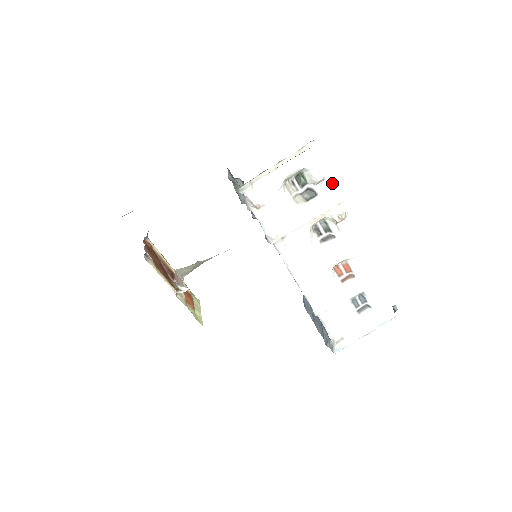
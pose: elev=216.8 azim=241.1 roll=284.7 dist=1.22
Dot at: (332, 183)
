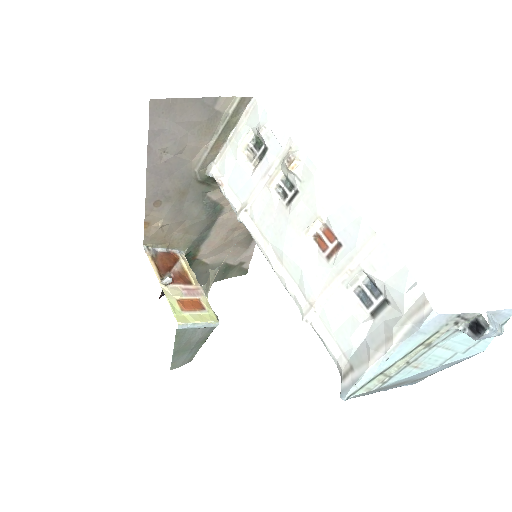
Dot at: (277, 129)
